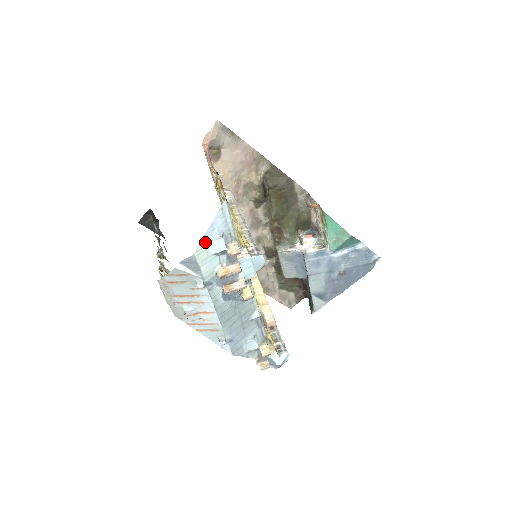
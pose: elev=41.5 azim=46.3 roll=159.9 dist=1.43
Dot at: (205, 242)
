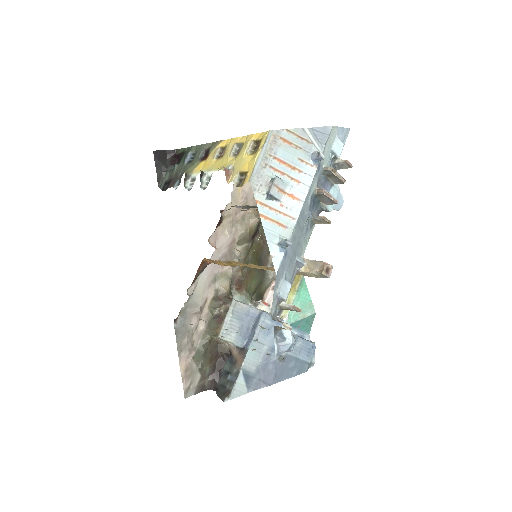
Dot at: (337, 132)
